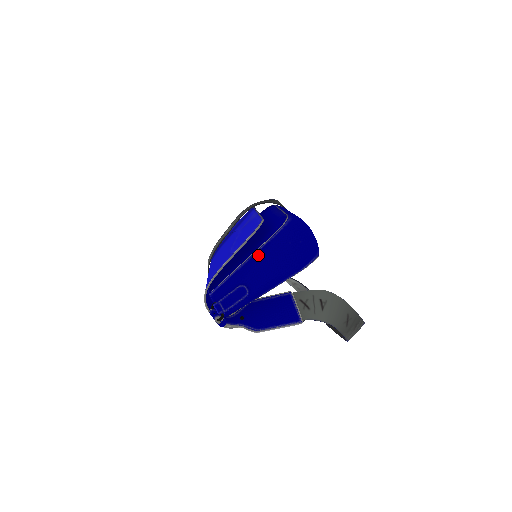
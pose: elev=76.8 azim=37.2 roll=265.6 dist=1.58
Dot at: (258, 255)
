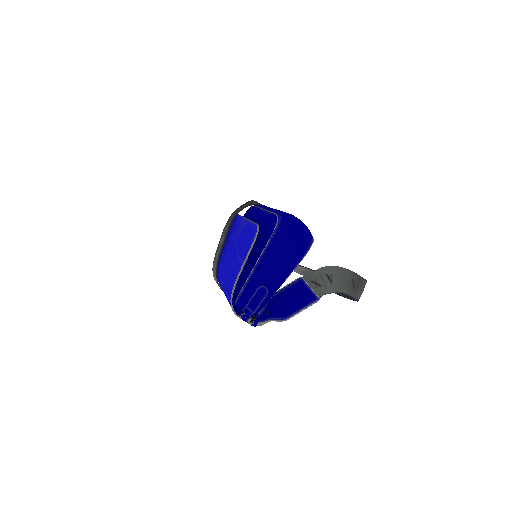
Dot at: (265, 256)
